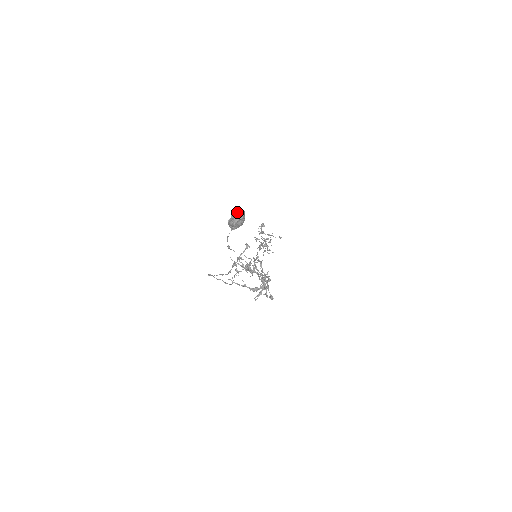
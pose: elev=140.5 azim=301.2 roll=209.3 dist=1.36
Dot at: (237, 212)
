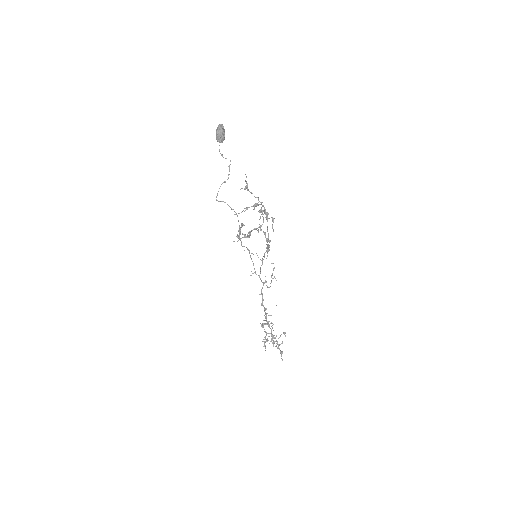
Dot at: occluded
